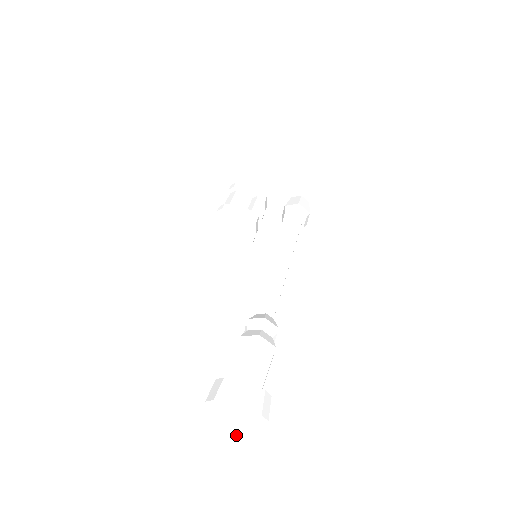
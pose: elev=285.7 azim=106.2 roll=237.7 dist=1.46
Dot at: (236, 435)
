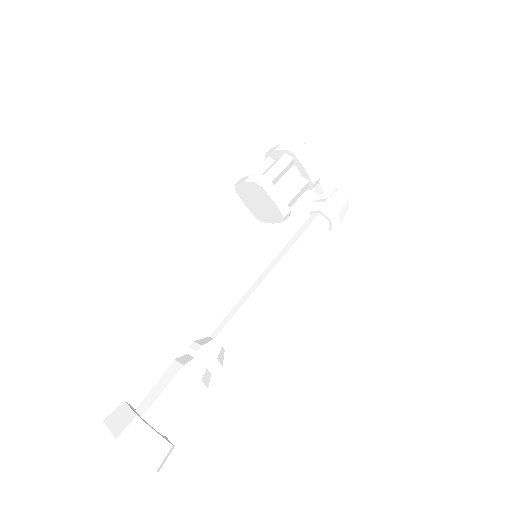
Dot at: occluded
